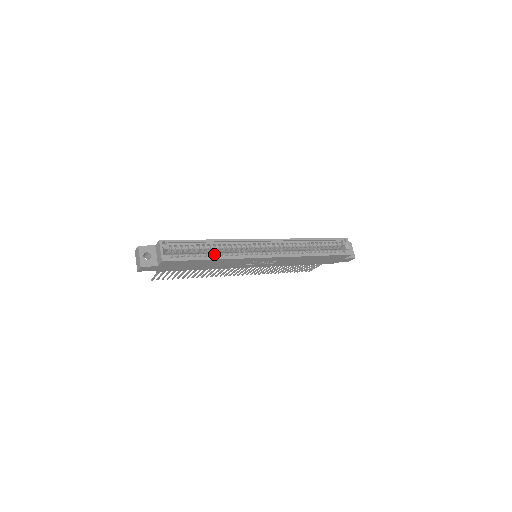
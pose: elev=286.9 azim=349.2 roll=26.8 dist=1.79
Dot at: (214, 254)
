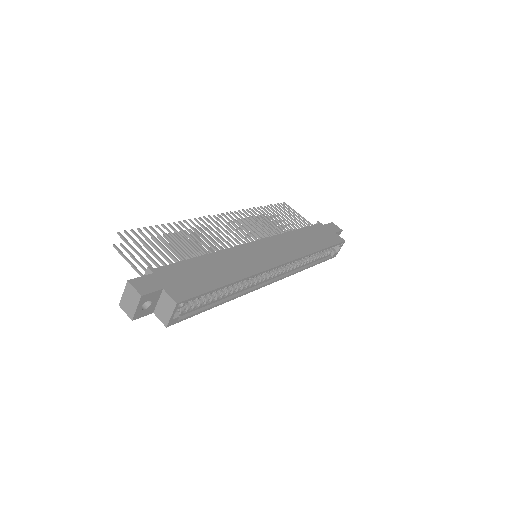
Dot at: (224, 293)
